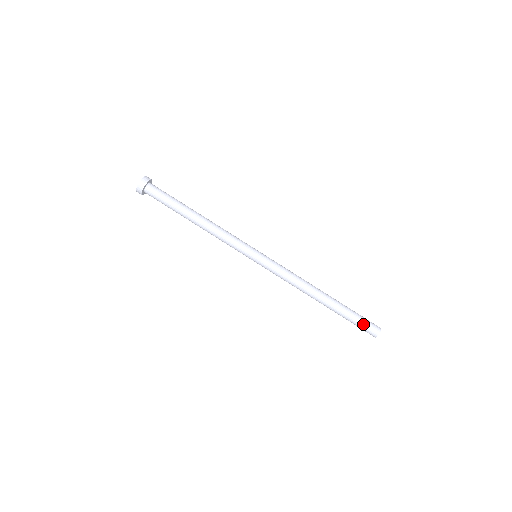
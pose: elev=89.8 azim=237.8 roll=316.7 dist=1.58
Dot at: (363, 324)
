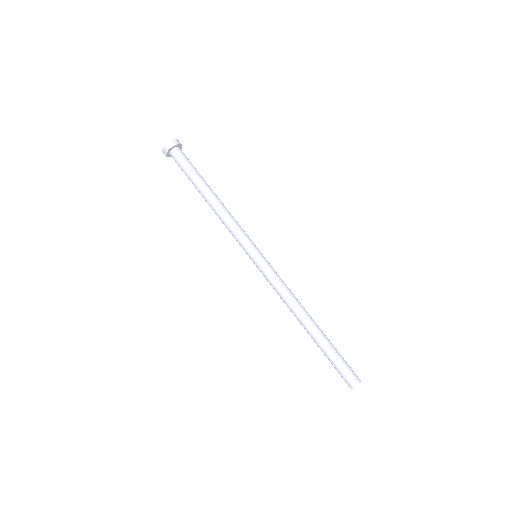
Dot at: (347, 365)
